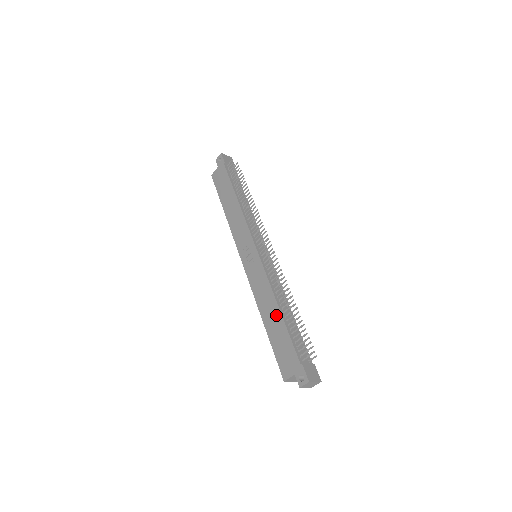
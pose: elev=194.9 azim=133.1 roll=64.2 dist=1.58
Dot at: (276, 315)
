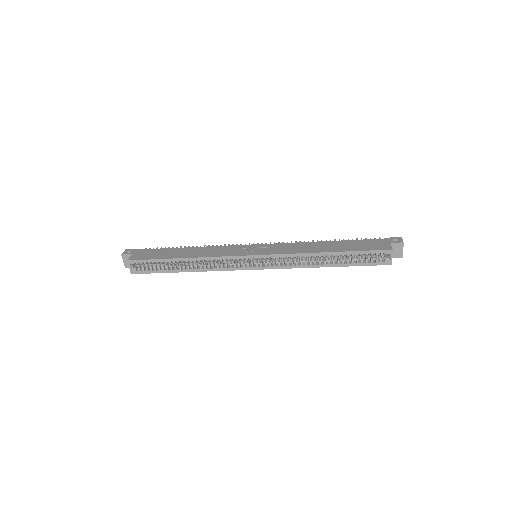
Dot at: (330, 243)
